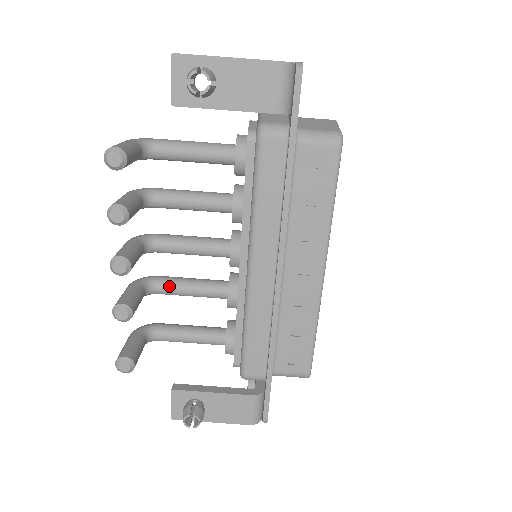
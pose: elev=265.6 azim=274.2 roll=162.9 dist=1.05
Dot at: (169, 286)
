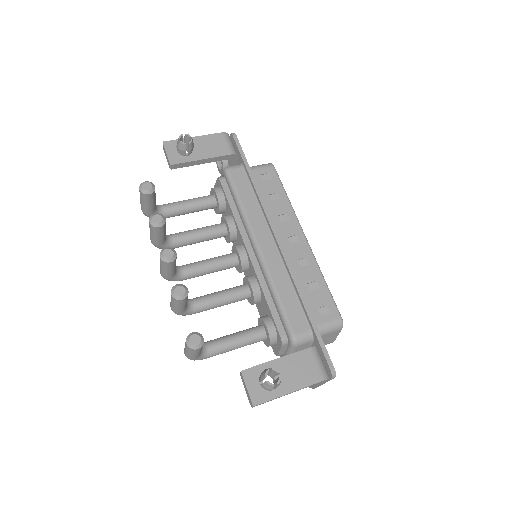
Dot at: (202, 298)
